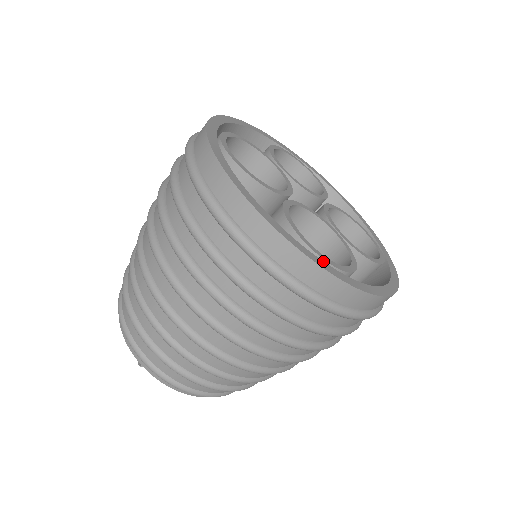
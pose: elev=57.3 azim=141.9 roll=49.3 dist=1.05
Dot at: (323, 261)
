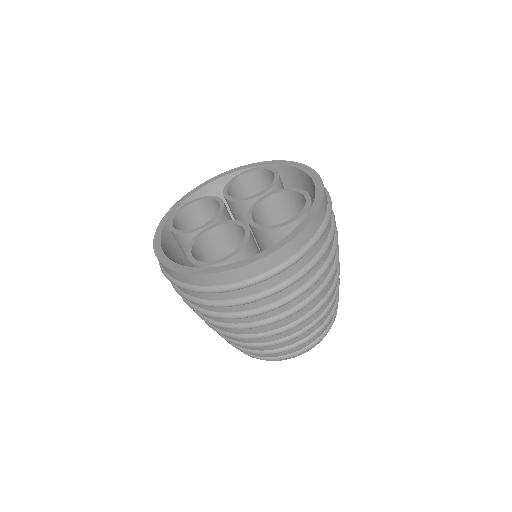
Dot at: (197, 268)
